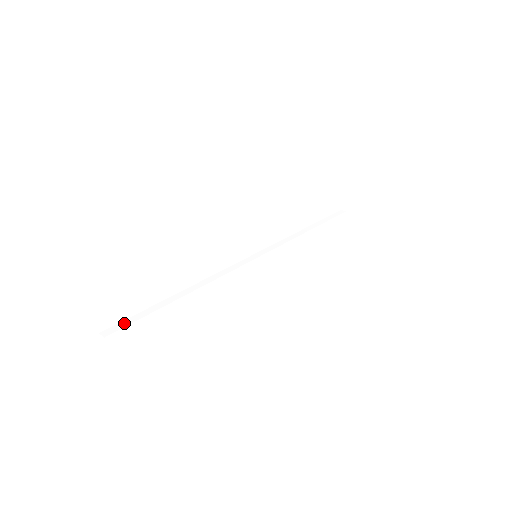
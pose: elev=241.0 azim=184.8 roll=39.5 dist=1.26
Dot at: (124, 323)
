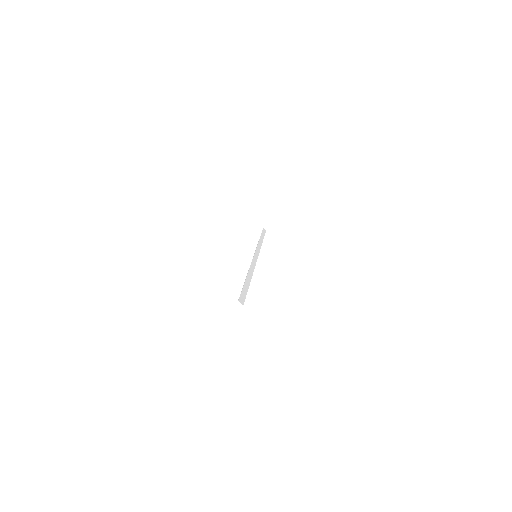
Dot at: (243, 296)
